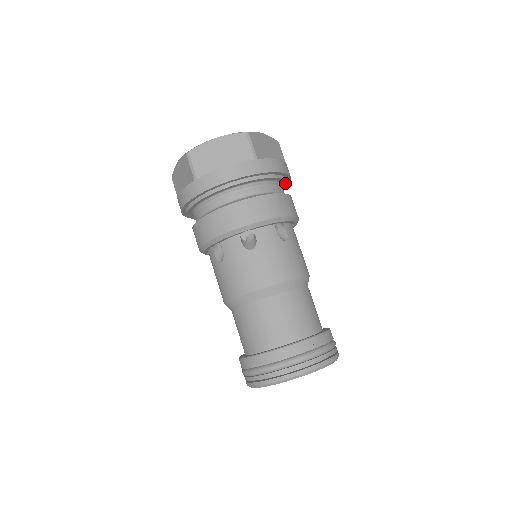
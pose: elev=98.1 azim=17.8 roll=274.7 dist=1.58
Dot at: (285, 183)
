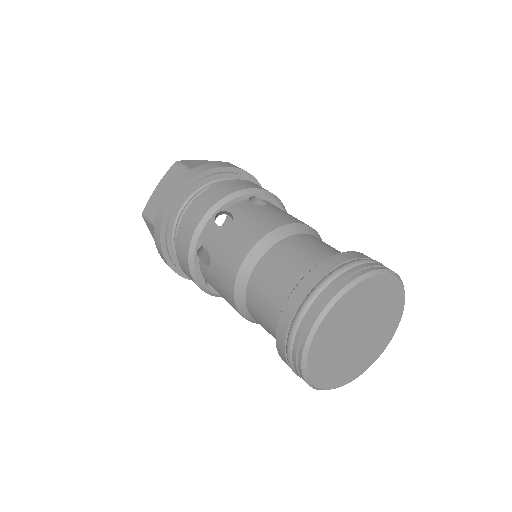
Dot at: occluded
